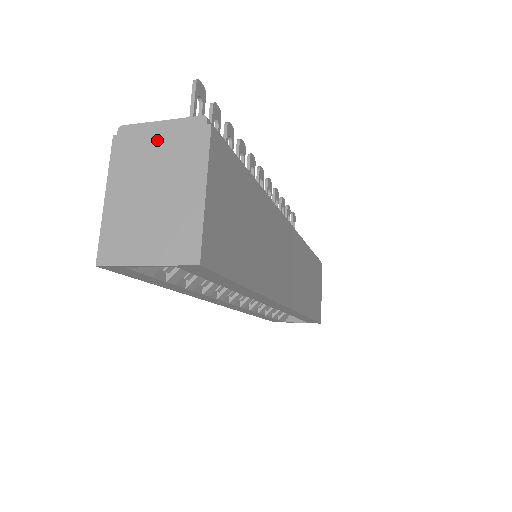
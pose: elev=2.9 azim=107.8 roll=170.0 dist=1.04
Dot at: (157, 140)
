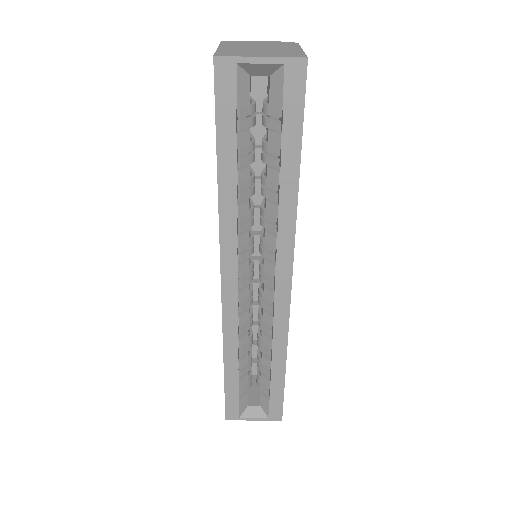
Dot at: (258, 43)
